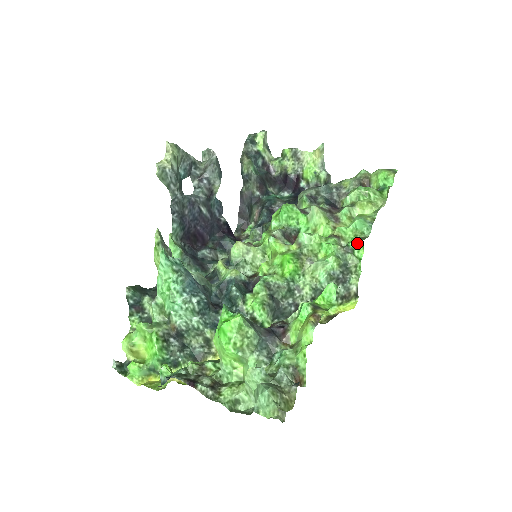
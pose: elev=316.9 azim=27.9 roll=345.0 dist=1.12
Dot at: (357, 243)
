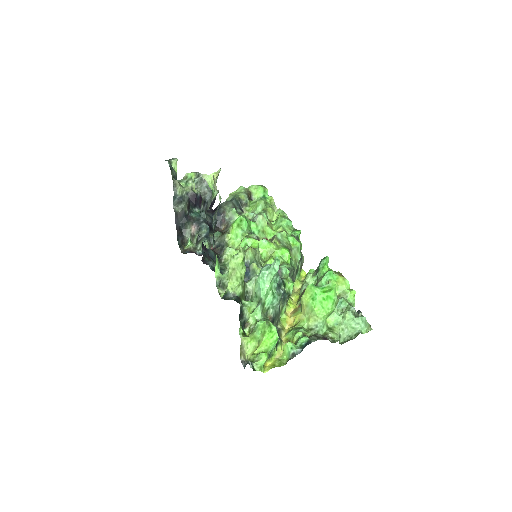
Dot at: (300, 233)
